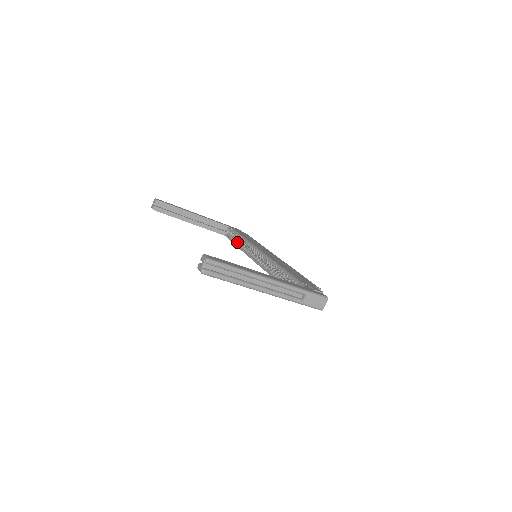
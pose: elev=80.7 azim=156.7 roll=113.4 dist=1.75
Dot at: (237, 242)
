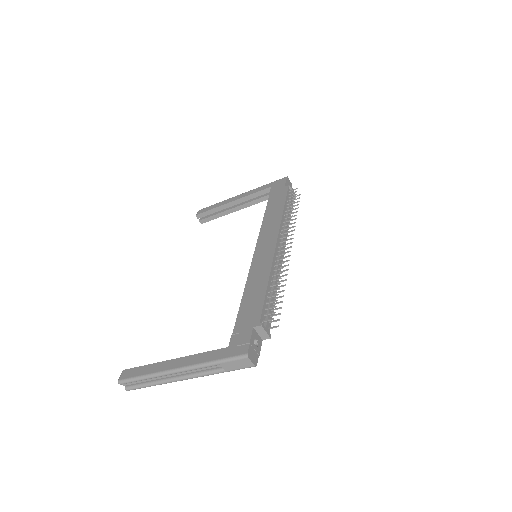
Dot at: occluded
